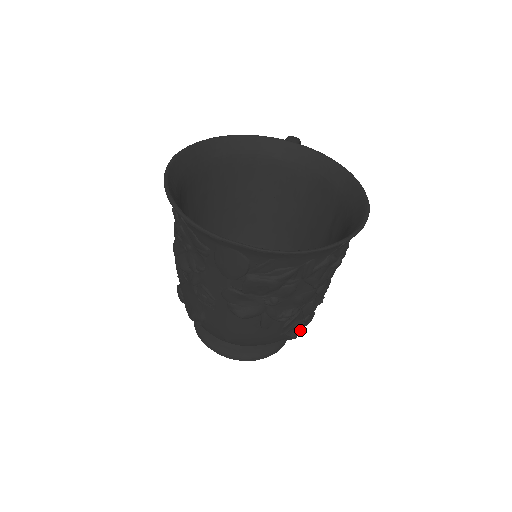
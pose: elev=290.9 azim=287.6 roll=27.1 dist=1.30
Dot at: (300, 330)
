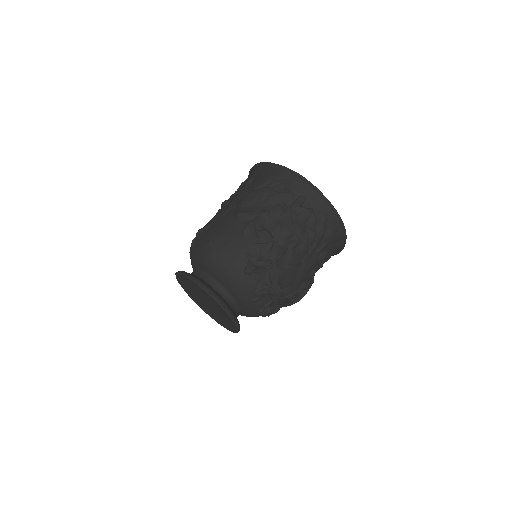
Dot at: (259, 267)
